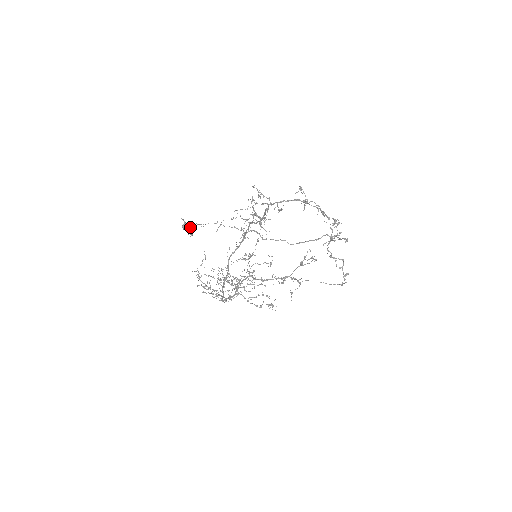
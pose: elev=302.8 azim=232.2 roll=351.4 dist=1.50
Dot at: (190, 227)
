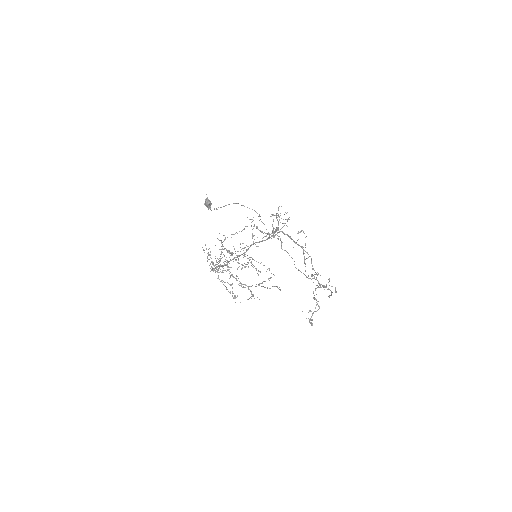
Dot at: (208, 204)
